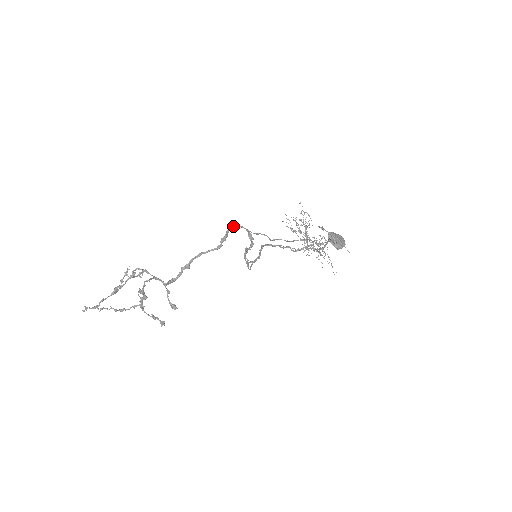
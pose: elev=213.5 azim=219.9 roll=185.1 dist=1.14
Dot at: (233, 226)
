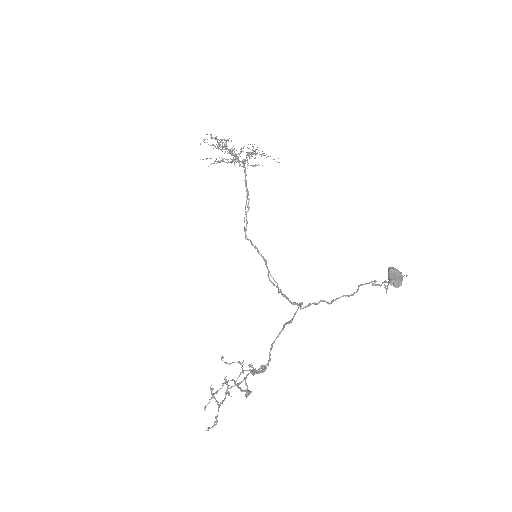
Dot at: occluded
